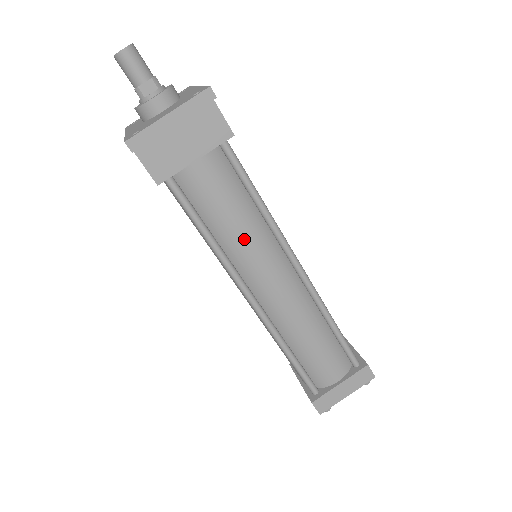
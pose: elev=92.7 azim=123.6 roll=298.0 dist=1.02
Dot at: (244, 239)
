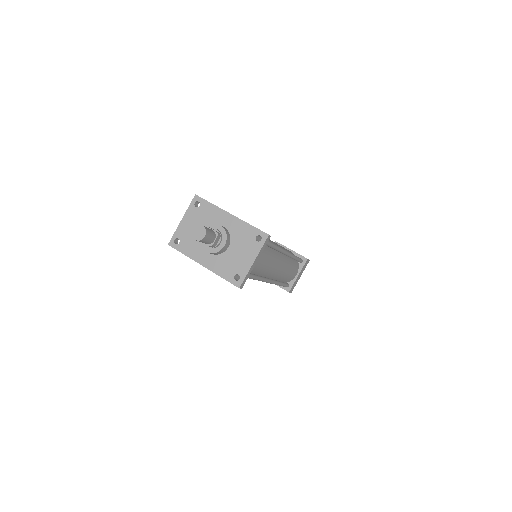
Dot at: (266, 264)
